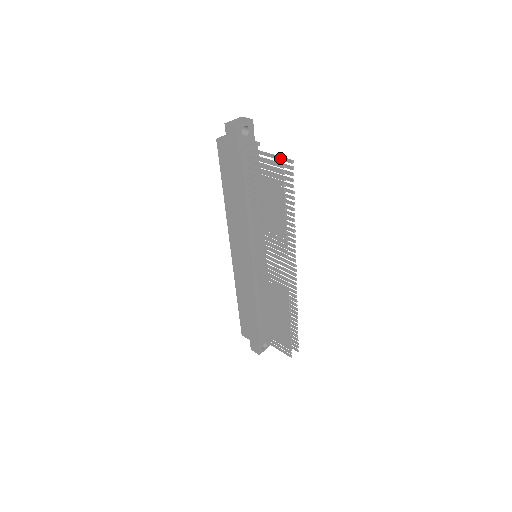
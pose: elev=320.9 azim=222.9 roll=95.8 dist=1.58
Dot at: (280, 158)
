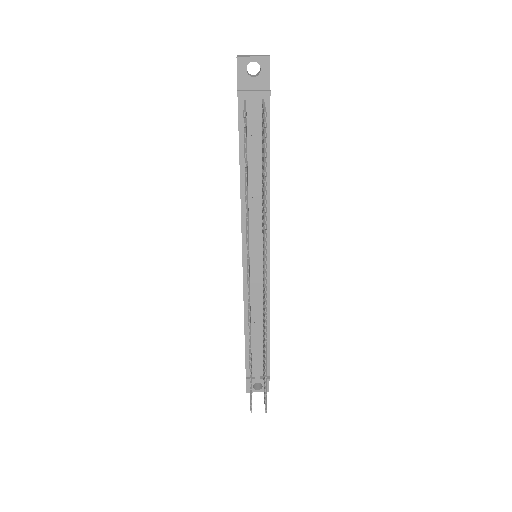
Dot at: (263, 109)
